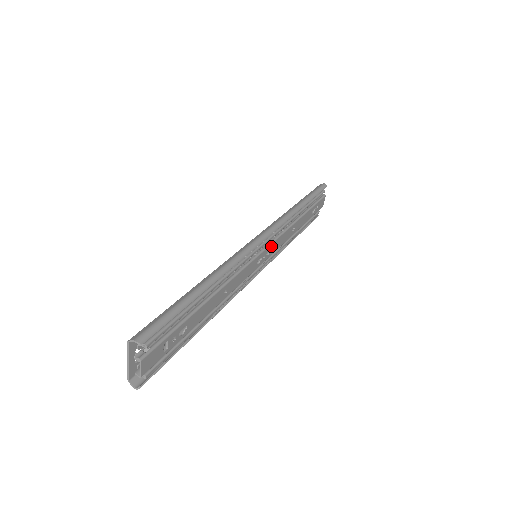
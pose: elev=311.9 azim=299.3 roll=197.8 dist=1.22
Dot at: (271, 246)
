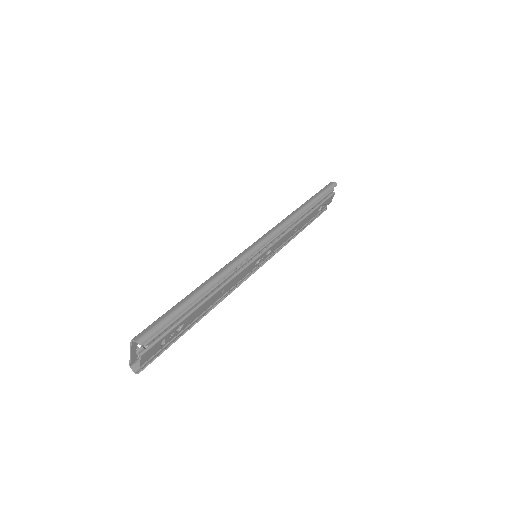
Dot at: (271, 247)
